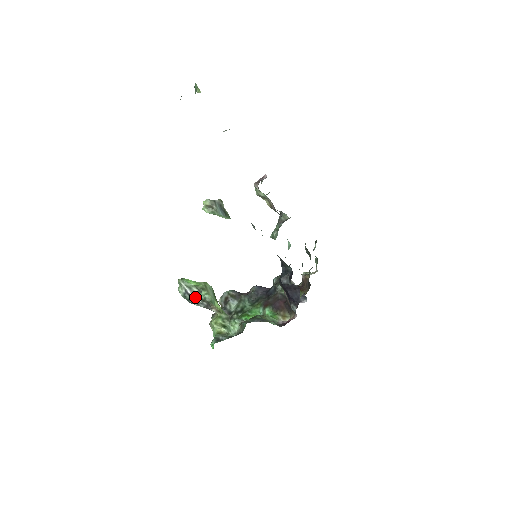
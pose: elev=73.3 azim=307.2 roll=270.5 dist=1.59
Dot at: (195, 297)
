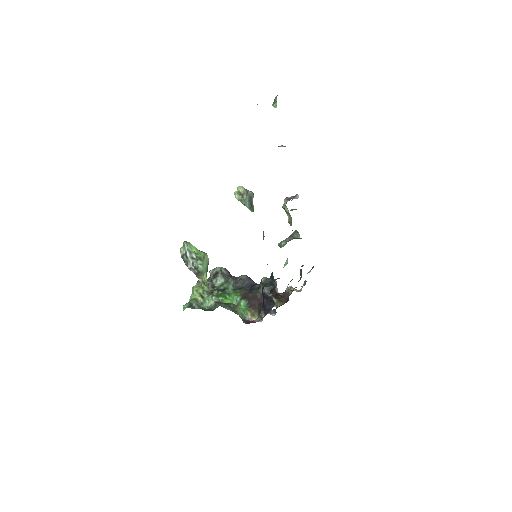
Dot at: (191, 262)
